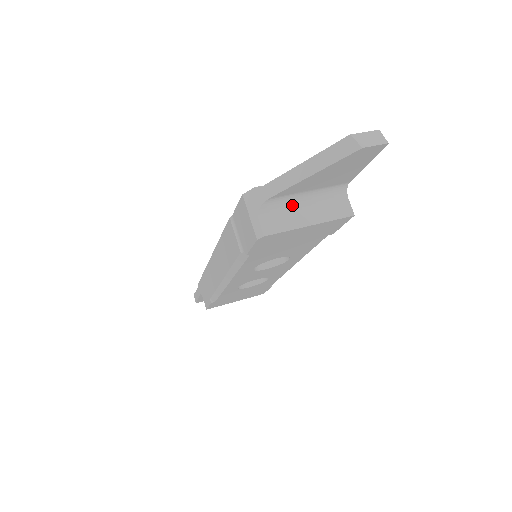
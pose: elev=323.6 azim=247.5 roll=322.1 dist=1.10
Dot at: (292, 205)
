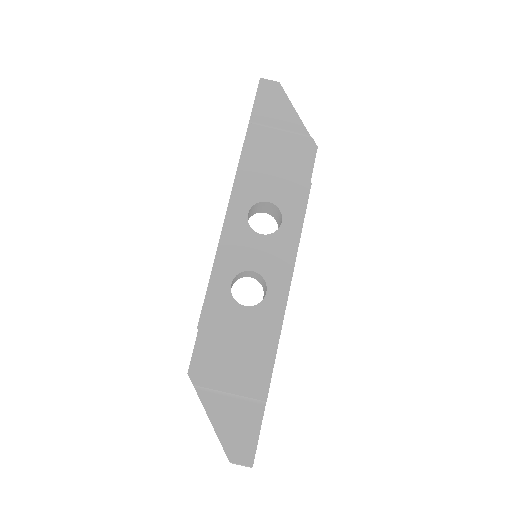
Dot at: occluded
